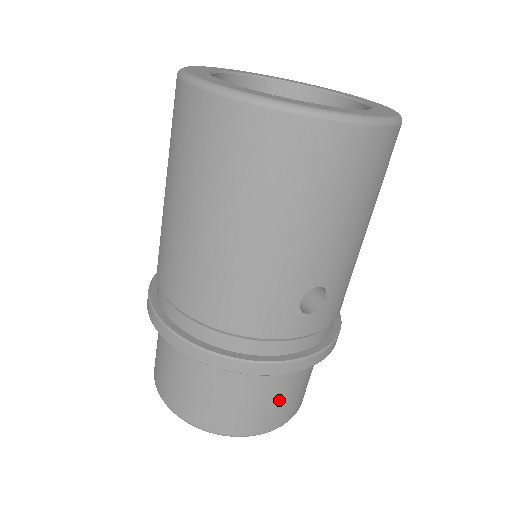
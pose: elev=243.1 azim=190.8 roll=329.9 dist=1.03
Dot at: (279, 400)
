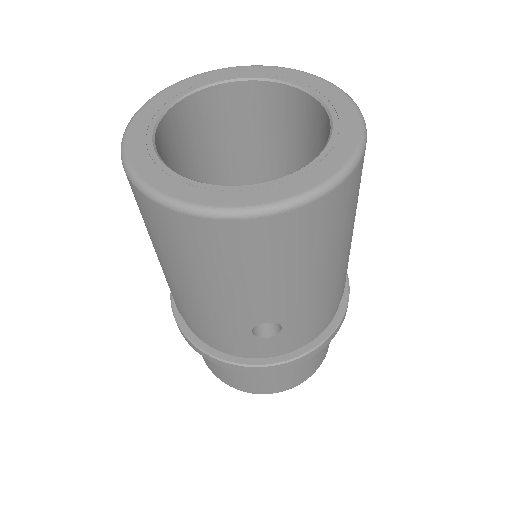
Dot at: (272, 378)
